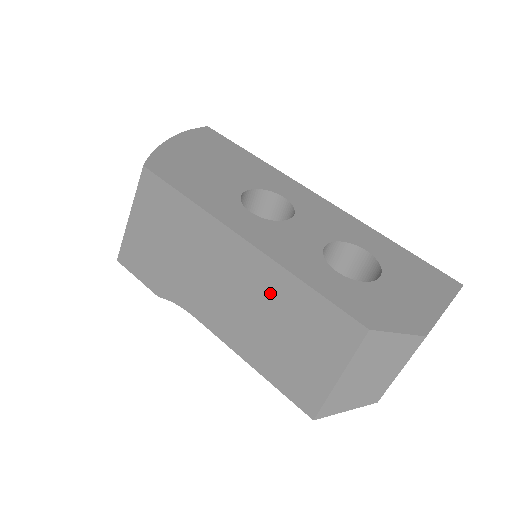
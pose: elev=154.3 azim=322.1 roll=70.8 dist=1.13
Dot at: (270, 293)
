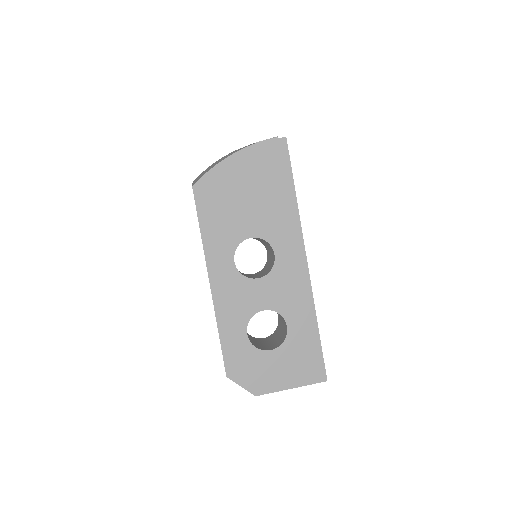
Dot at: occluded
